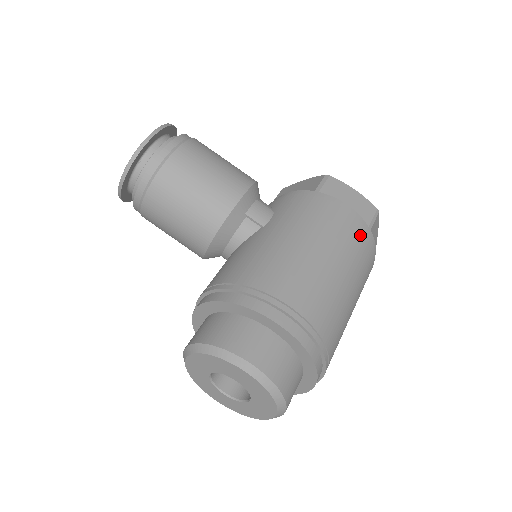
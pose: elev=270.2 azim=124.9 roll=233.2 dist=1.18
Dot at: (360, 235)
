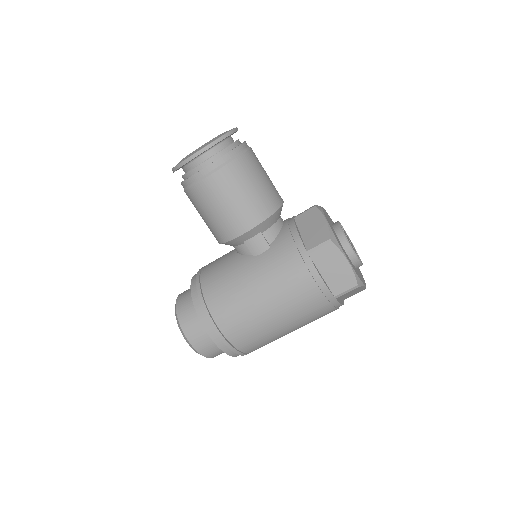
Dot at: (317, 303)
